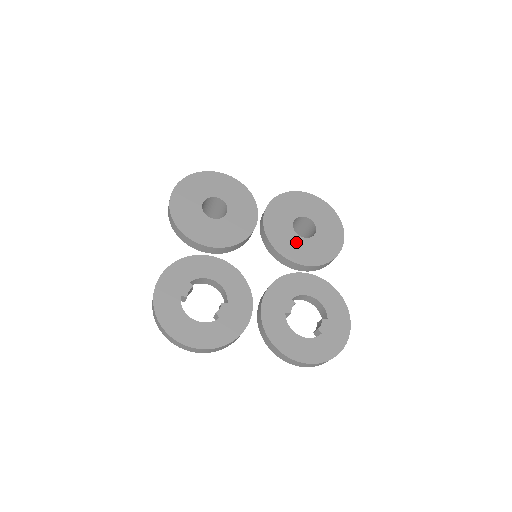
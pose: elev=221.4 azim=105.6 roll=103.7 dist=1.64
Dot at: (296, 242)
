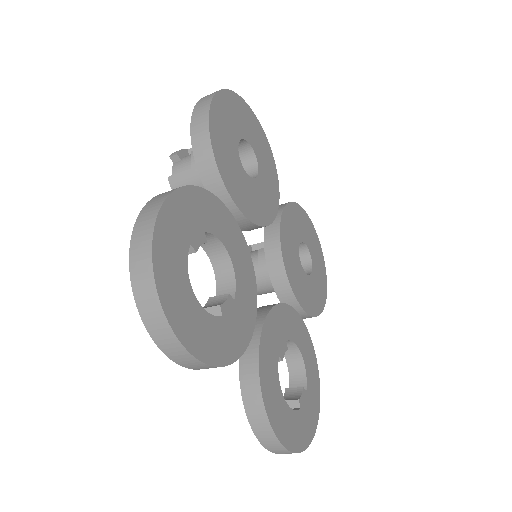
Dot at: (299, 270)
